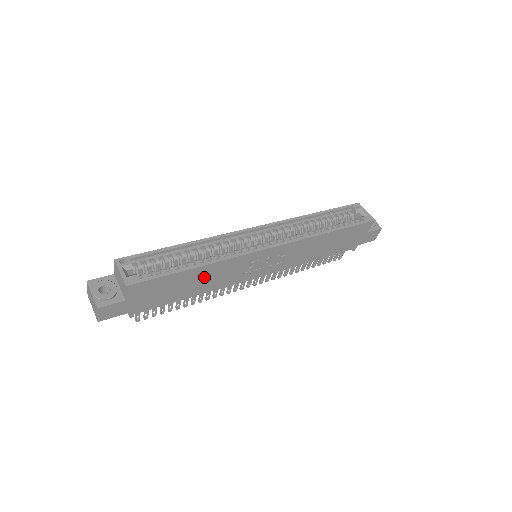
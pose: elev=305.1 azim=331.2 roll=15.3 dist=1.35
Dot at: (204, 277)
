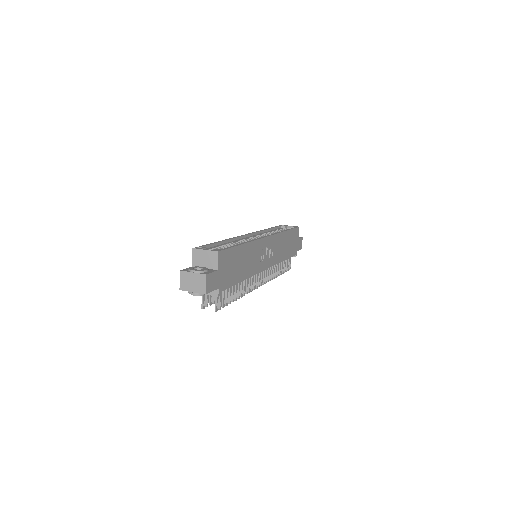
Dot at: (246, 258)
